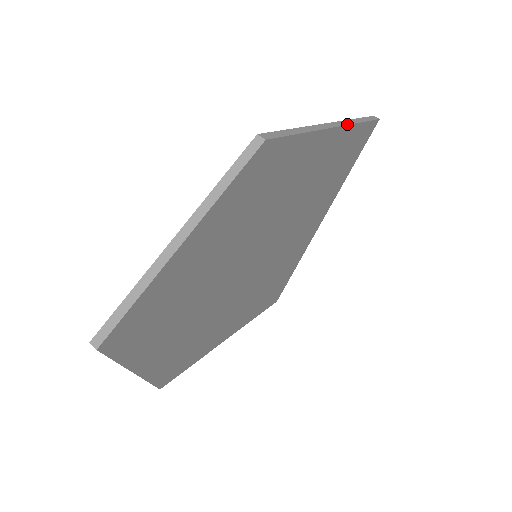
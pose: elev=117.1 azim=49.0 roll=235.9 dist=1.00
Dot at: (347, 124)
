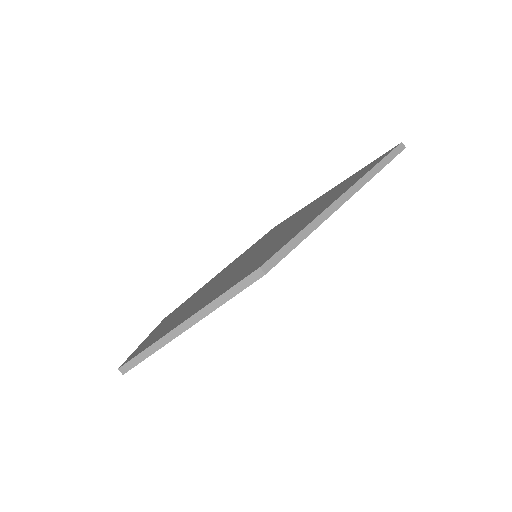
Dot at: (361, 187)
